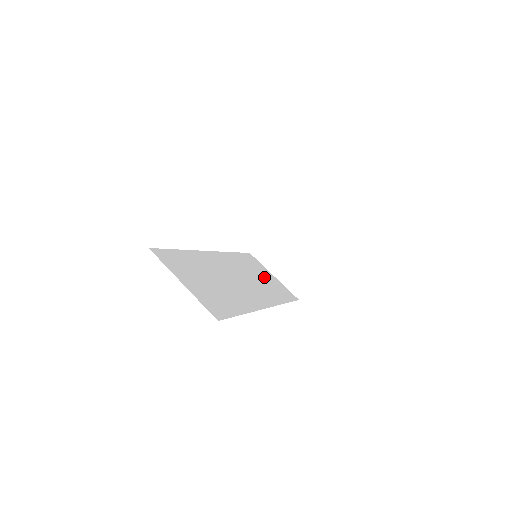
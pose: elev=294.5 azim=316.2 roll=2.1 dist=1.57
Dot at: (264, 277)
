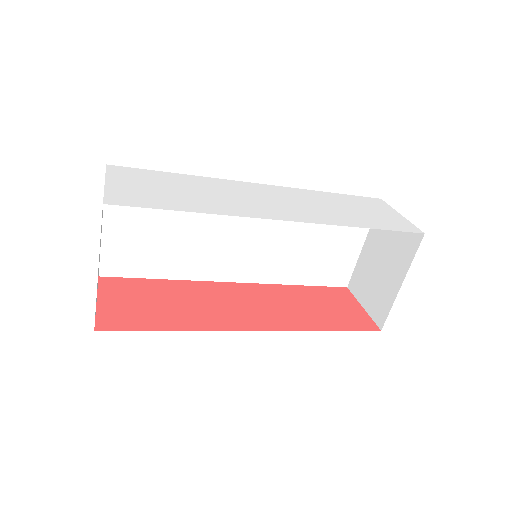
Dot at: (327, 243)
